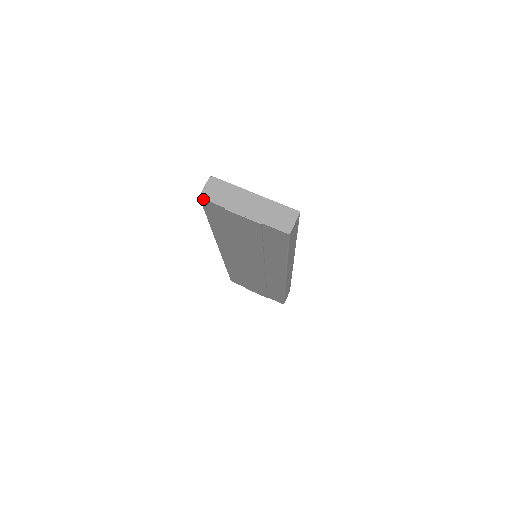
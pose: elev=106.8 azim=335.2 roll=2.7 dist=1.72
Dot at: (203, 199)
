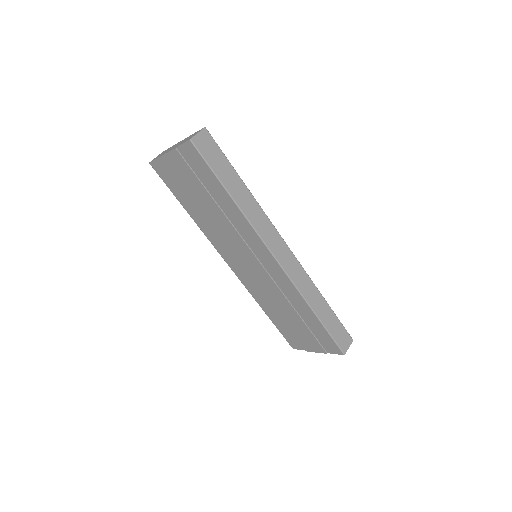
Dot at: (151, 163)
